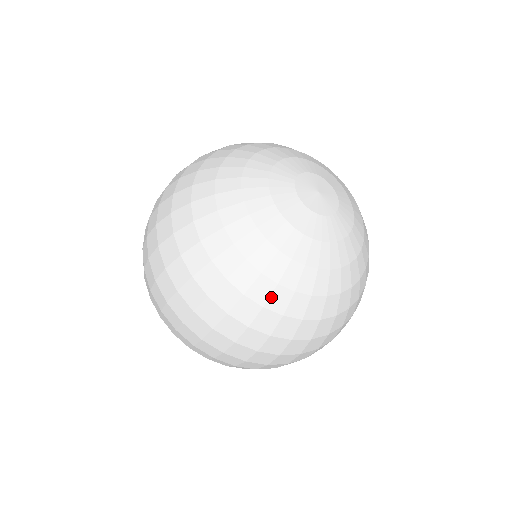
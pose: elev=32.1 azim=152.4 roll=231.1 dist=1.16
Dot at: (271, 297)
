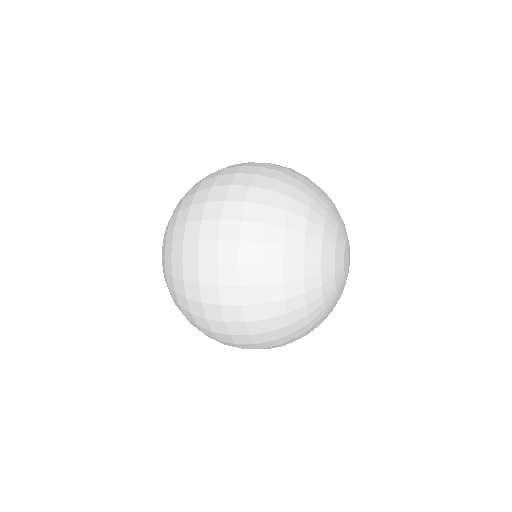
Dot at: (296, 310)
